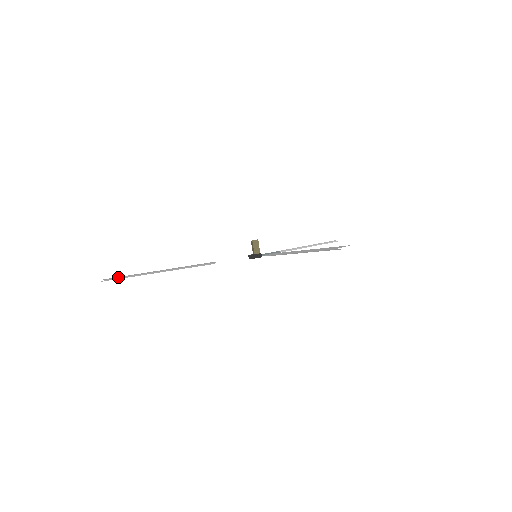
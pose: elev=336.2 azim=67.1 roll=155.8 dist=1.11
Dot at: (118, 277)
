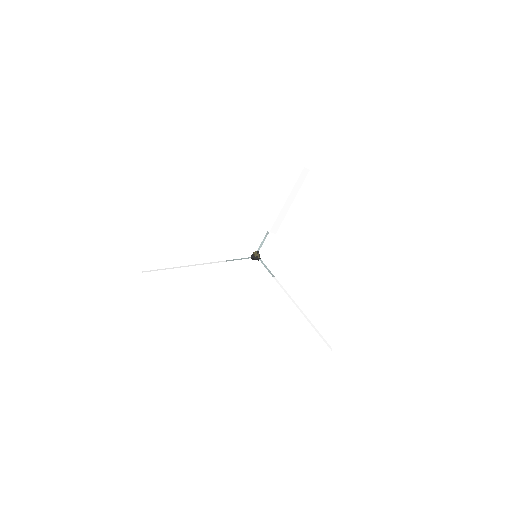
Dot at: (152, 265)
